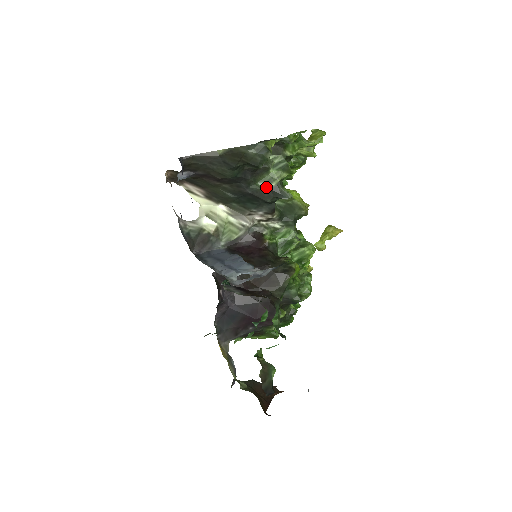
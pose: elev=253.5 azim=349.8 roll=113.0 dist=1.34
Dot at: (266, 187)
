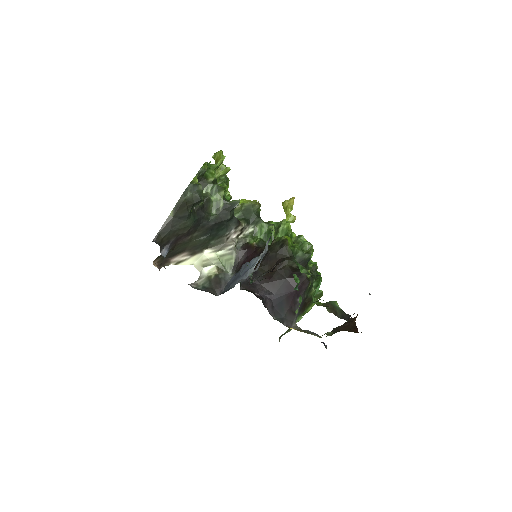
Dot at: (219, 211)
